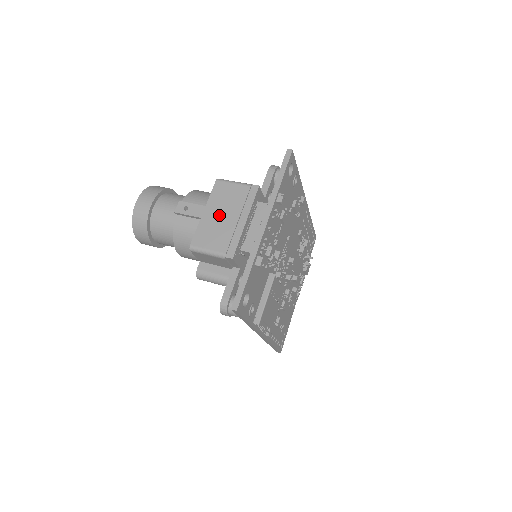
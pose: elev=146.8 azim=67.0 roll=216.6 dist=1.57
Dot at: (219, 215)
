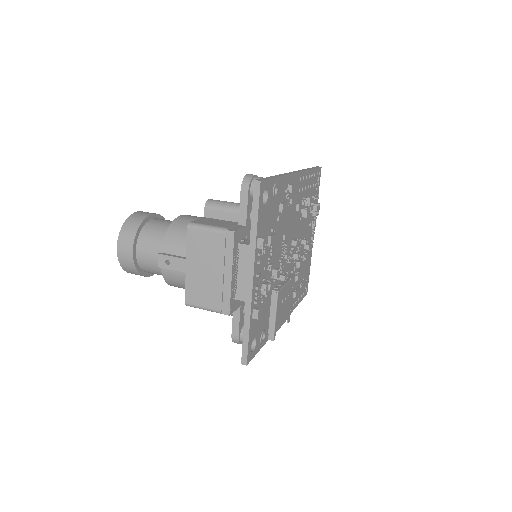
Dot at: (202, 269)
